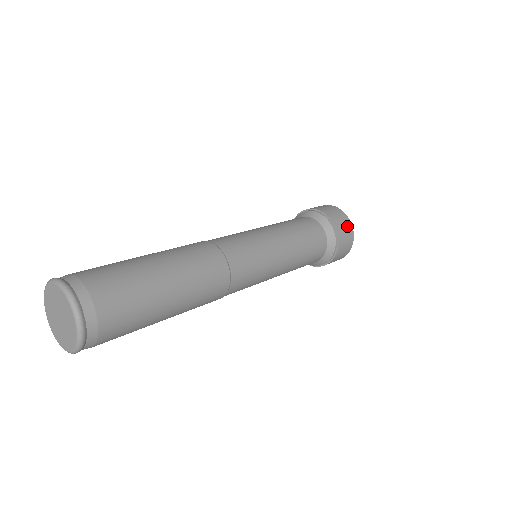
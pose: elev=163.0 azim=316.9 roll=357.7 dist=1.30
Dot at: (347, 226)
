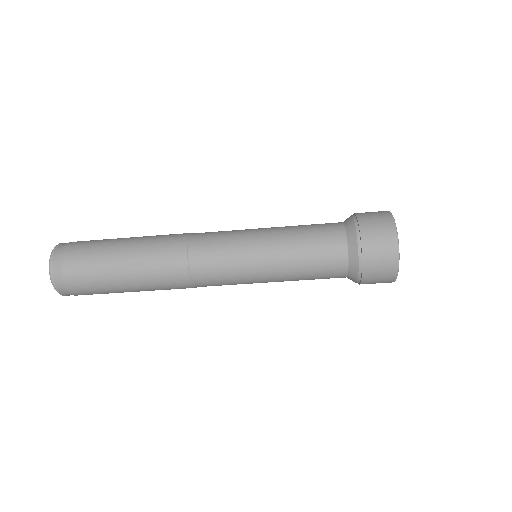
Dot at: (384, 224)
